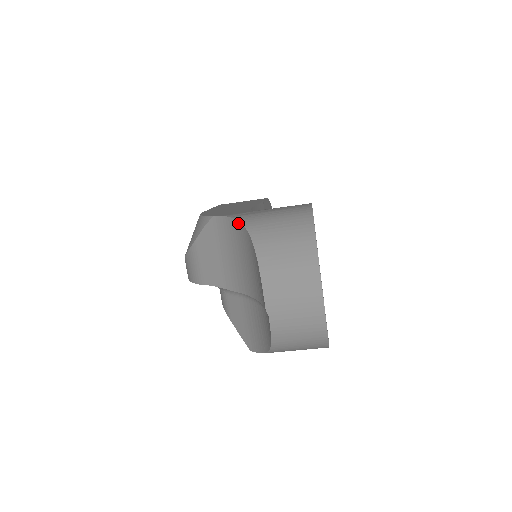
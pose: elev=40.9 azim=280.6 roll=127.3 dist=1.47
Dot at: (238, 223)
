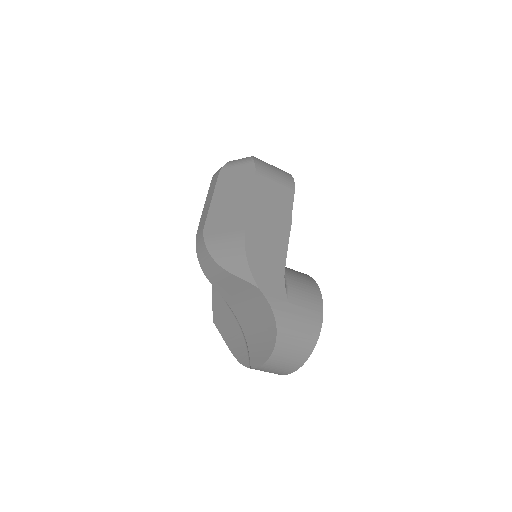
Dot at: (274, 320)
